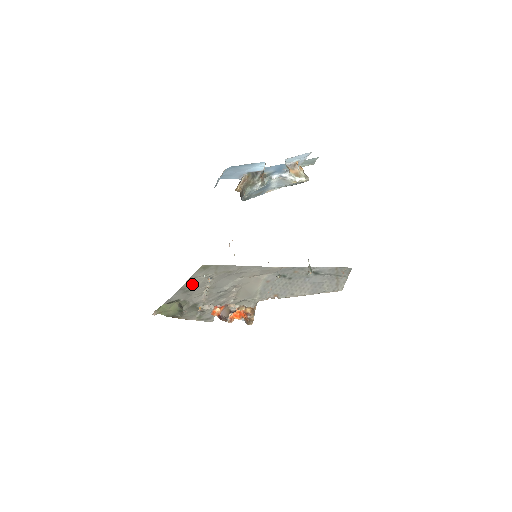
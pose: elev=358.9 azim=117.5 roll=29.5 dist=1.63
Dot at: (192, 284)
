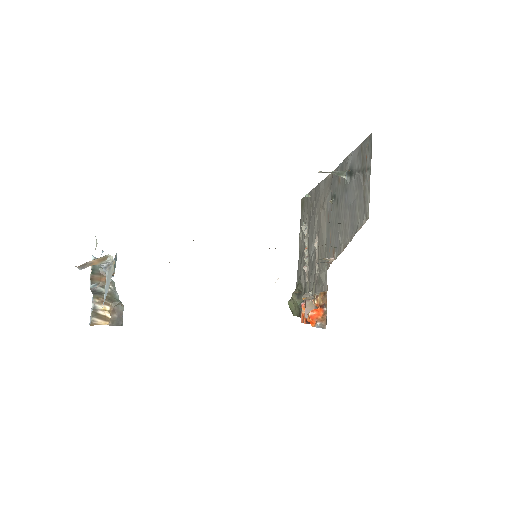
Dot at: (301, 245)
